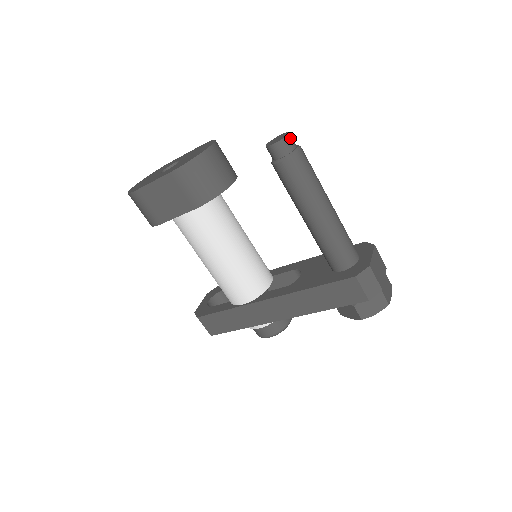
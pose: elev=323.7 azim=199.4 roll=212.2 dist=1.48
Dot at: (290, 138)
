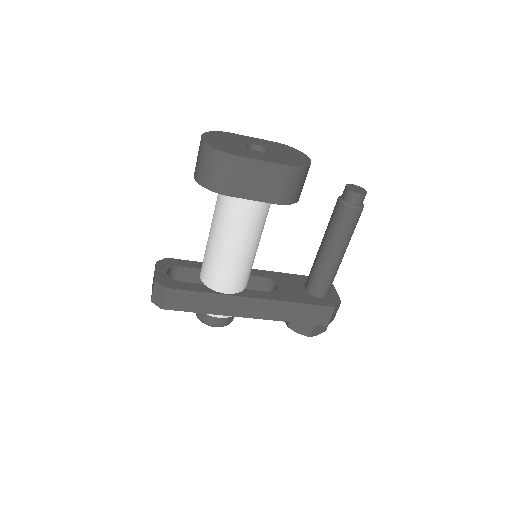
Dot at: occluded
